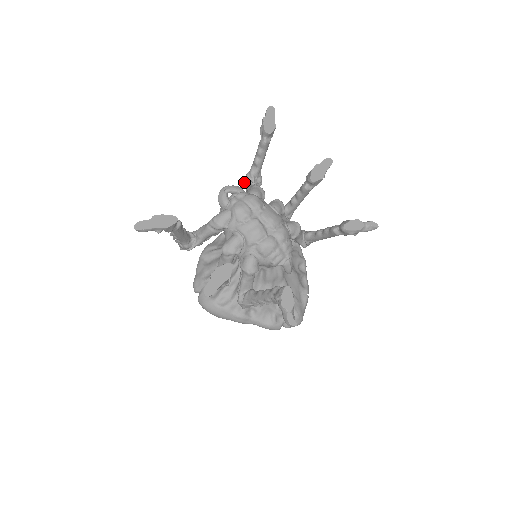
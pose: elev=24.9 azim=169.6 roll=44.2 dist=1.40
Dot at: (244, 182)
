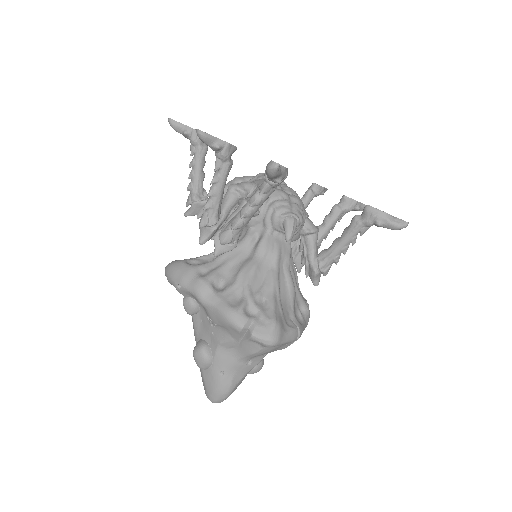
Dot at: occluded
